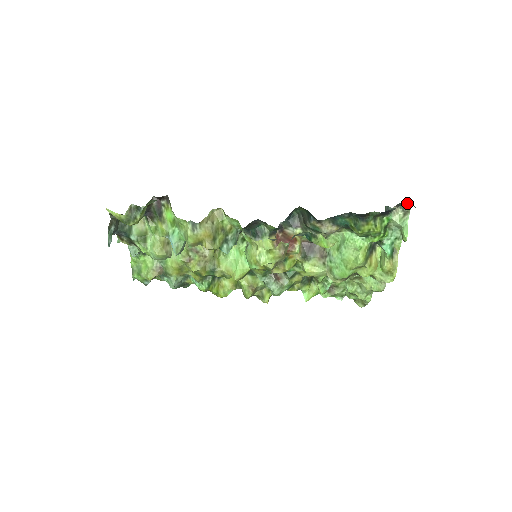
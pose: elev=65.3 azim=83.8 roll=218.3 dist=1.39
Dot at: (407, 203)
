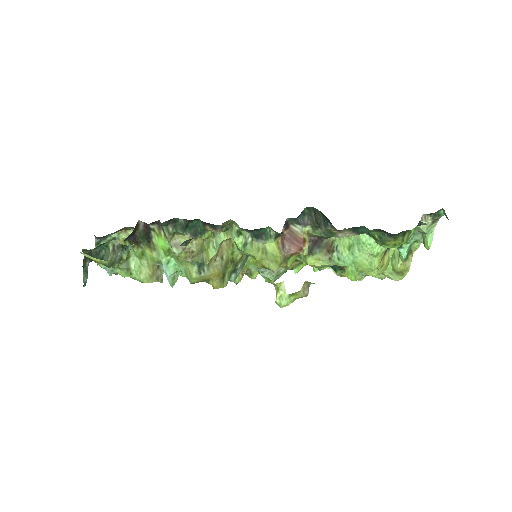
Dot at: (440, 212)
